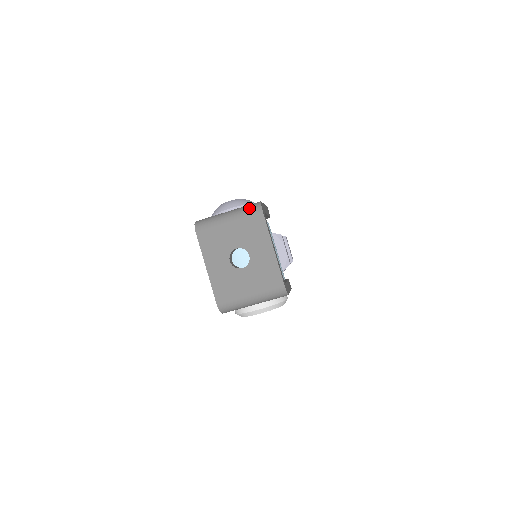
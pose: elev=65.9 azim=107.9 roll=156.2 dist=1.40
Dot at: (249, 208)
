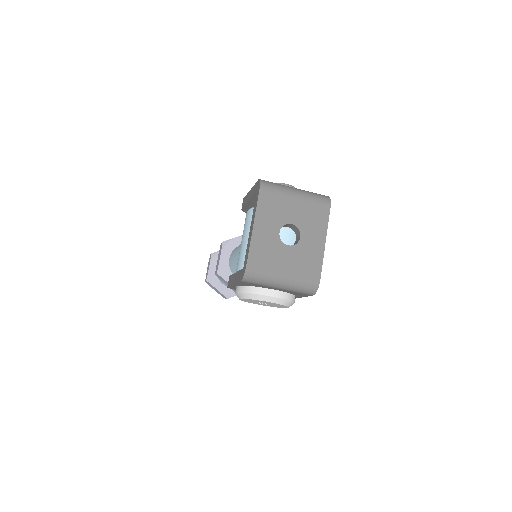
Dot at: (318, 195)
